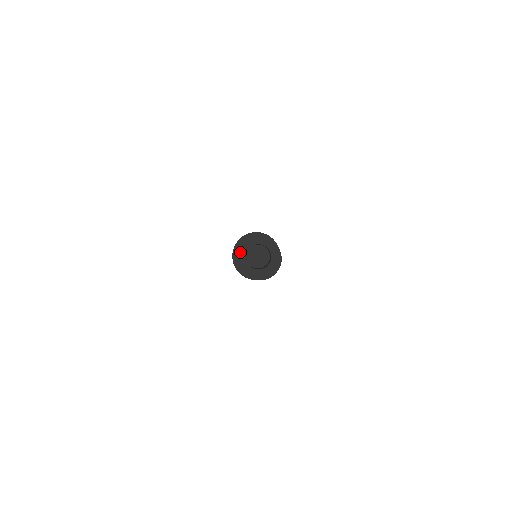
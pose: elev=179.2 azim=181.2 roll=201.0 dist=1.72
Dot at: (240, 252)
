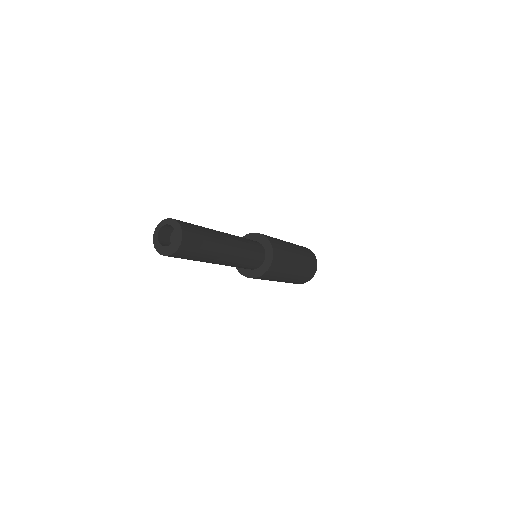
Dot at: (154, 232)
